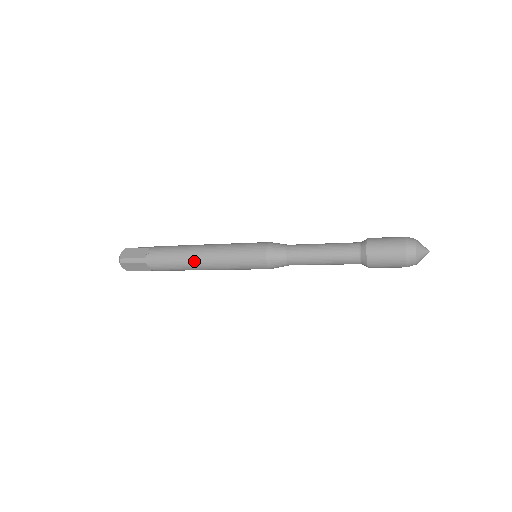
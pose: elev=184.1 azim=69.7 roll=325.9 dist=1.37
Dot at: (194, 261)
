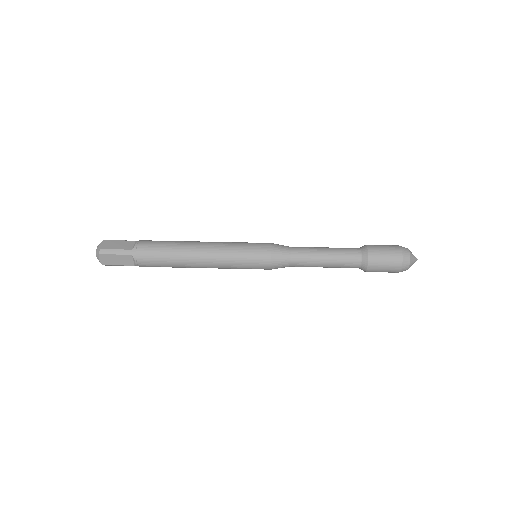
Dot at: occluded
